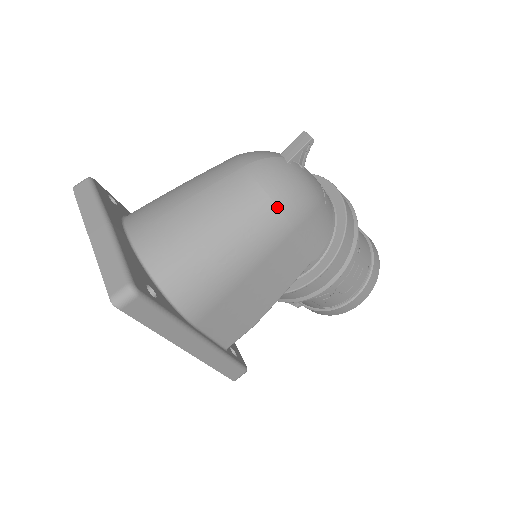
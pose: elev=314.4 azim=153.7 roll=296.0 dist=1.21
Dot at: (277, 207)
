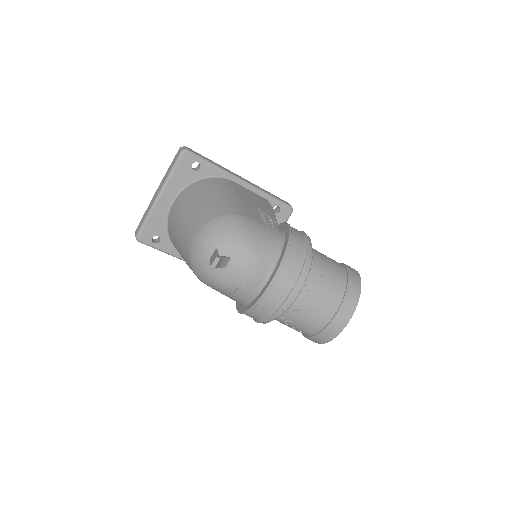
Dot at: (193, 270)
